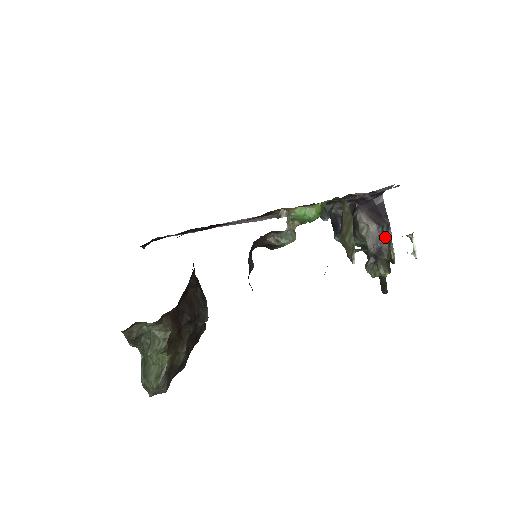
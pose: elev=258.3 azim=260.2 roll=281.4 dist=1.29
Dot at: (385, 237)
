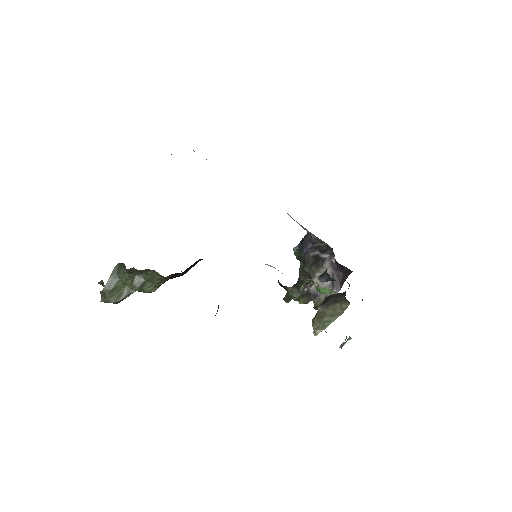
Dot at: (328, 295)
